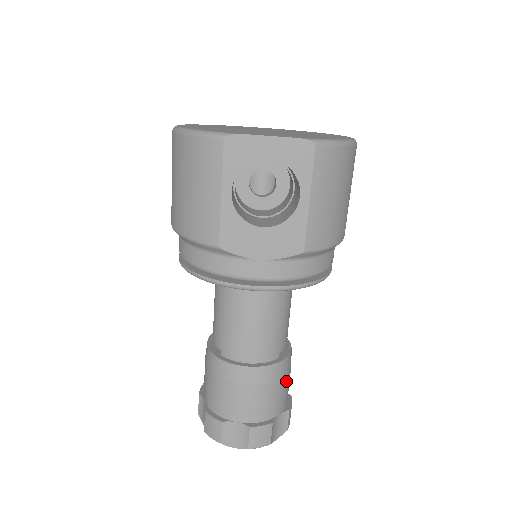
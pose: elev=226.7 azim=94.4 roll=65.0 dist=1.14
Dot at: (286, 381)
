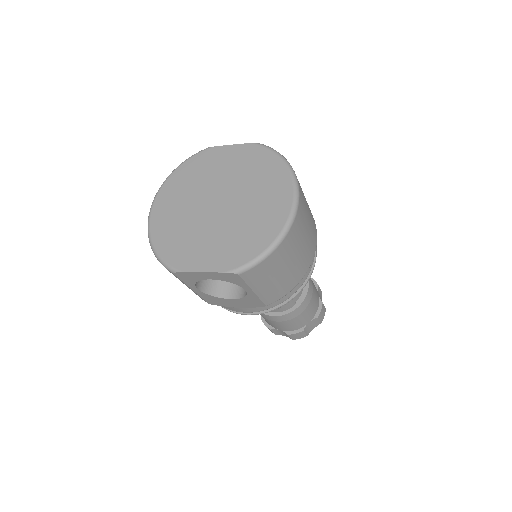
Dot at: (308, 310)
